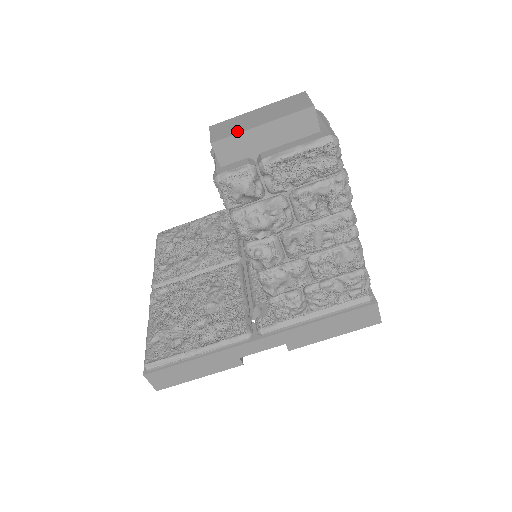
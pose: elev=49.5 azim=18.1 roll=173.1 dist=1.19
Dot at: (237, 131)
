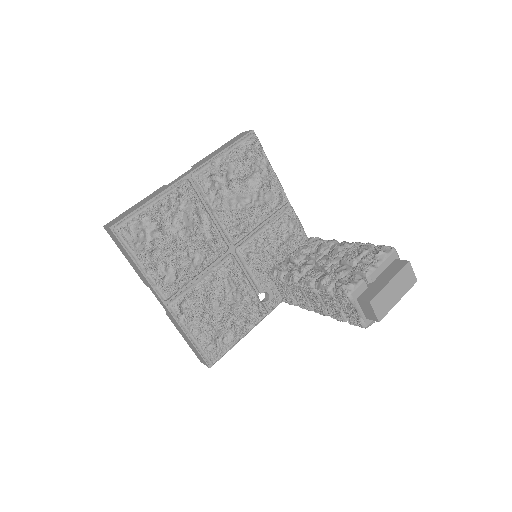
Dot at: (389, 309)
